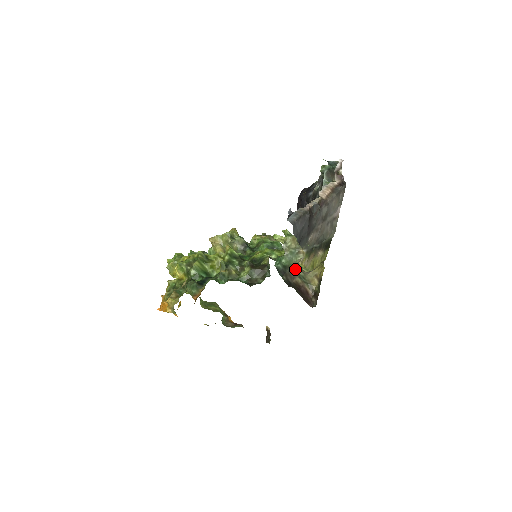
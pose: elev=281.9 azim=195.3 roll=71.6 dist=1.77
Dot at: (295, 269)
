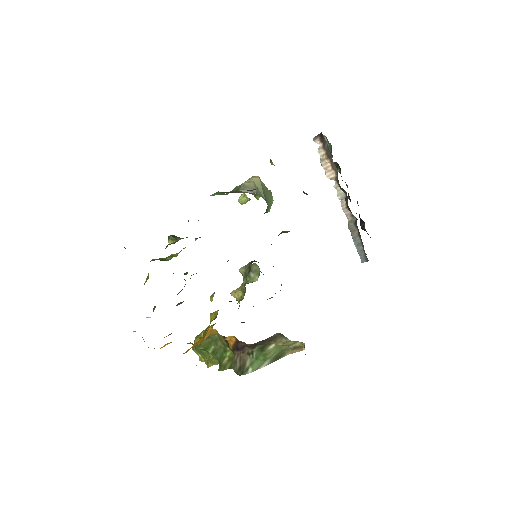
Dot at: occluded
